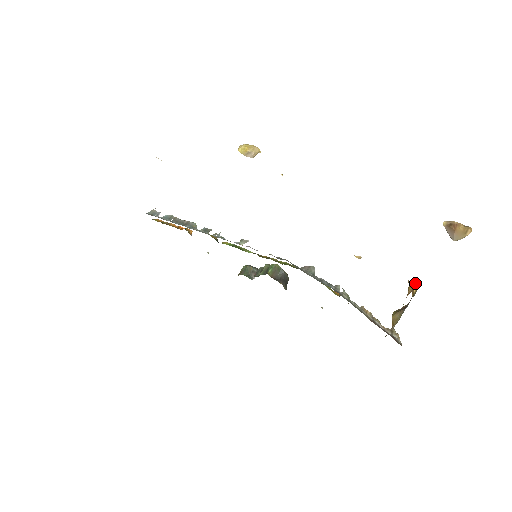
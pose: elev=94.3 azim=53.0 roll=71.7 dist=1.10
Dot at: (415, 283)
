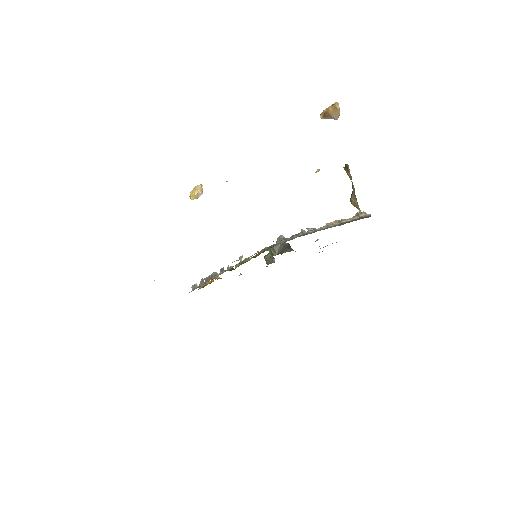
Dot at: (345, 168)
